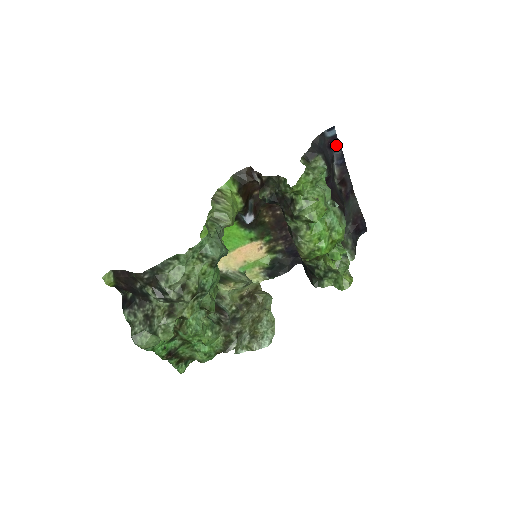
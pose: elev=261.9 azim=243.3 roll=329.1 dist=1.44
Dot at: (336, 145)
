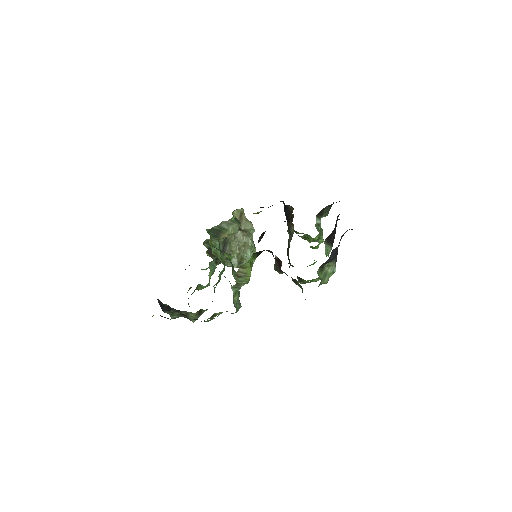
Dot at: (351, 229)
